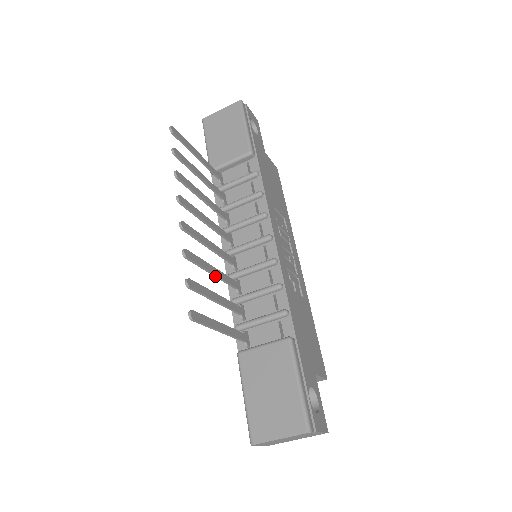
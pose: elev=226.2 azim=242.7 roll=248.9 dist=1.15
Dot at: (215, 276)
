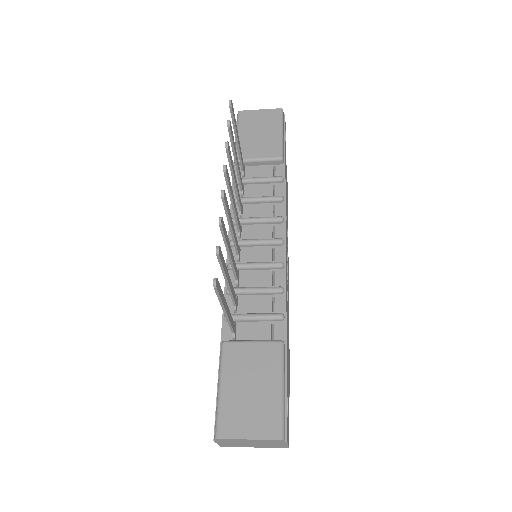
Dot at: (229, 257)
